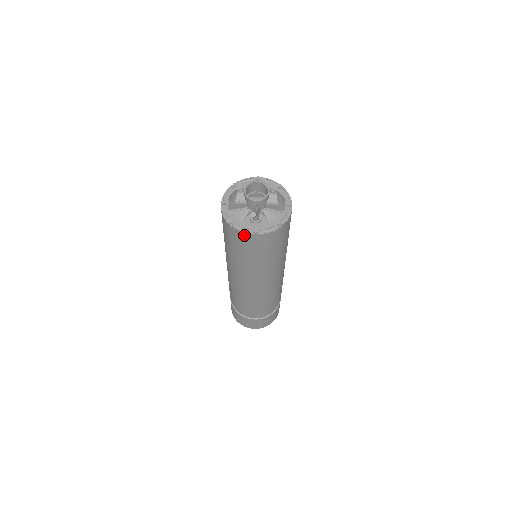
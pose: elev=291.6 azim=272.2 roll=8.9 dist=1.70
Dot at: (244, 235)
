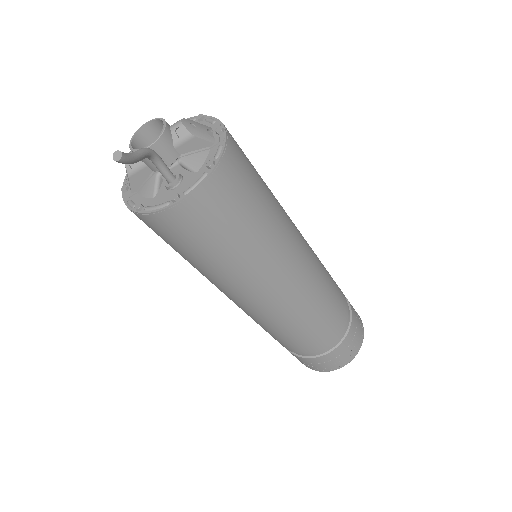
Dot at: (165, 216)
